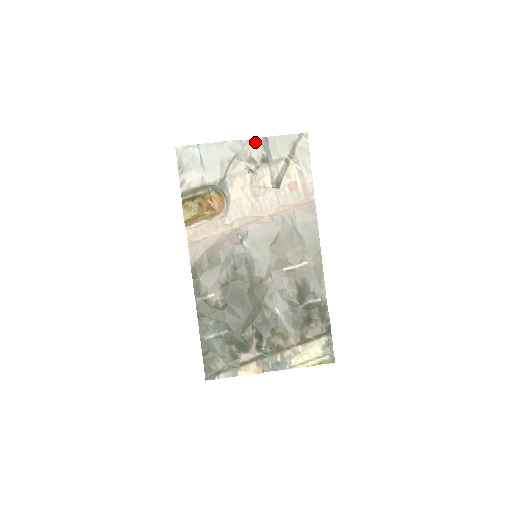
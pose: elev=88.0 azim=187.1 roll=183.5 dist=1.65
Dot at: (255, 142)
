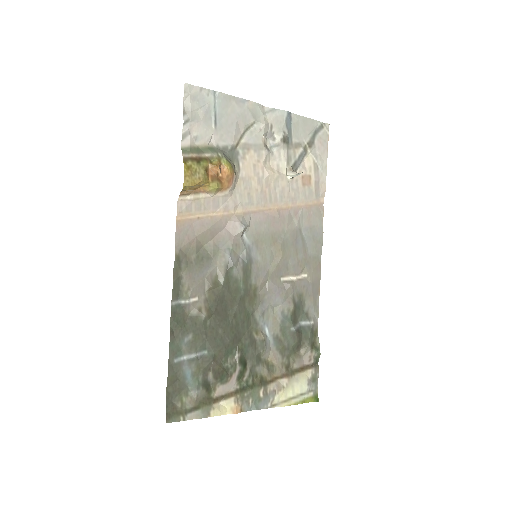
Dot at: (278, 114)
